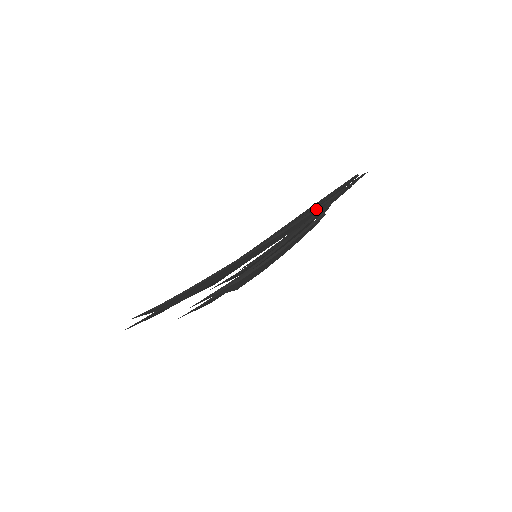
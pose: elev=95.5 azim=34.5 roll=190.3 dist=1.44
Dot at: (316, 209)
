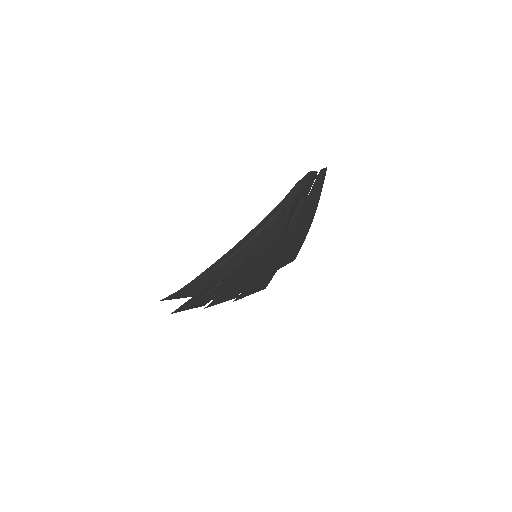
Dot at: (277, 208)
